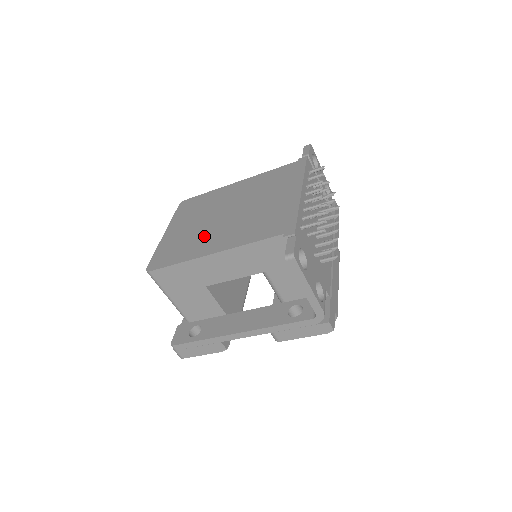
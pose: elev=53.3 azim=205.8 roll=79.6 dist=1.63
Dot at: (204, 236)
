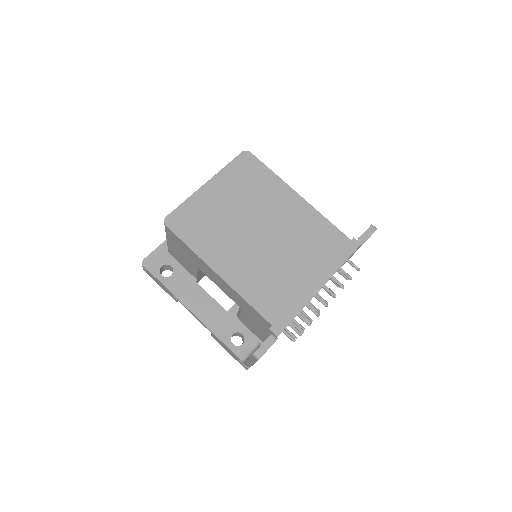
Dot at: (228, 240)
